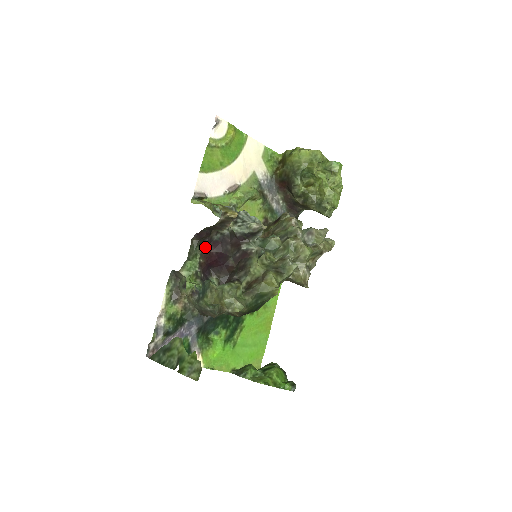
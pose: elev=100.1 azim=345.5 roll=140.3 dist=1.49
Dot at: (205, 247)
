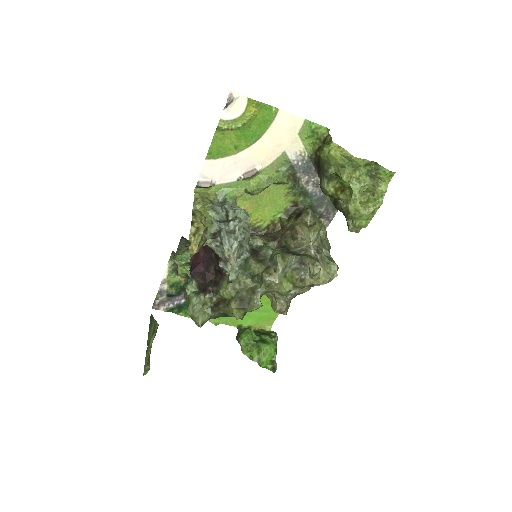
Dot at: occluded
